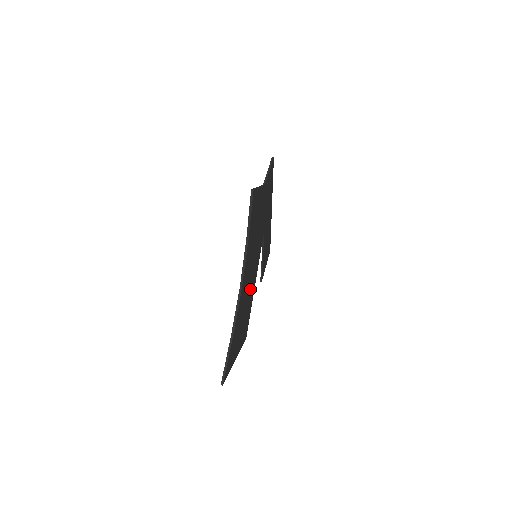
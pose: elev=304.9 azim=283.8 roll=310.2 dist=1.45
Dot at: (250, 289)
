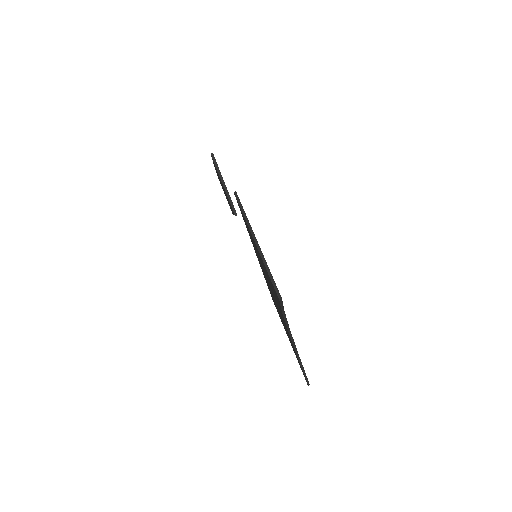
Dot at: occluded
